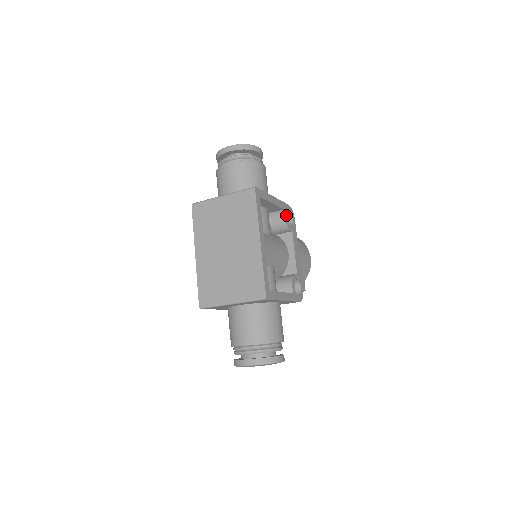
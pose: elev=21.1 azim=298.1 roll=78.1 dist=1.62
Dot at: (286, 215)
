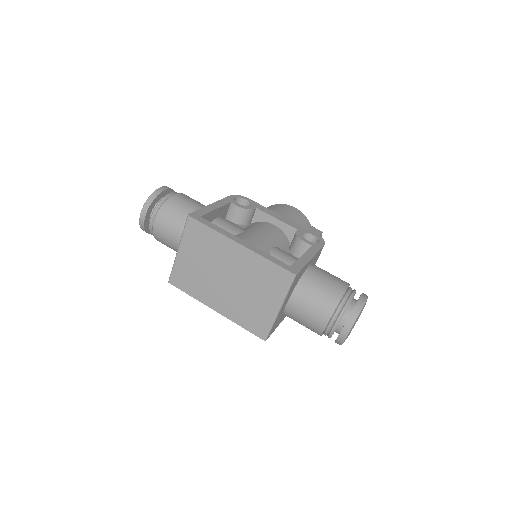
Dot at: occluded
